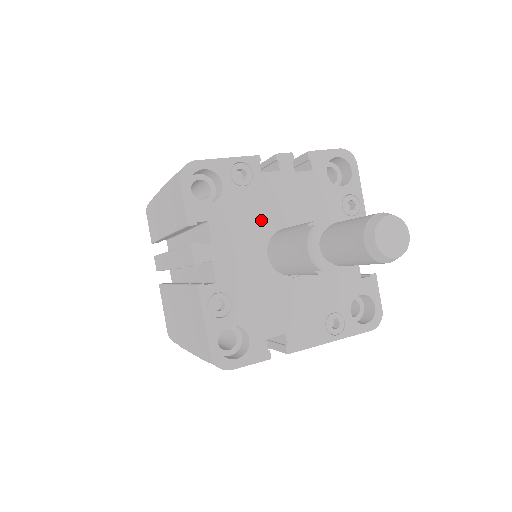
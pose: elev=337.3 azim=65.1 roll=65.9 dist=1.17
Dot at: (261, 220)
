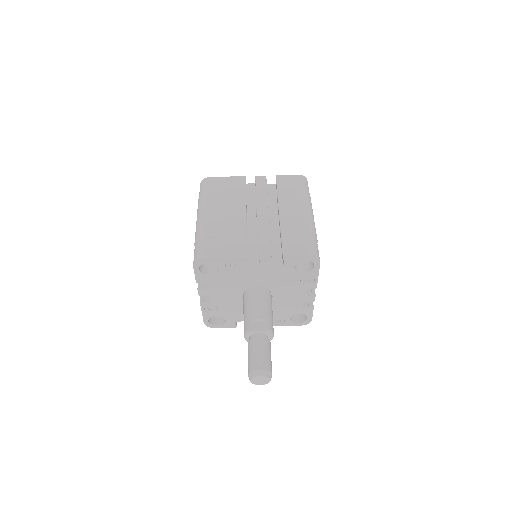
Dot at: (242, 283)
